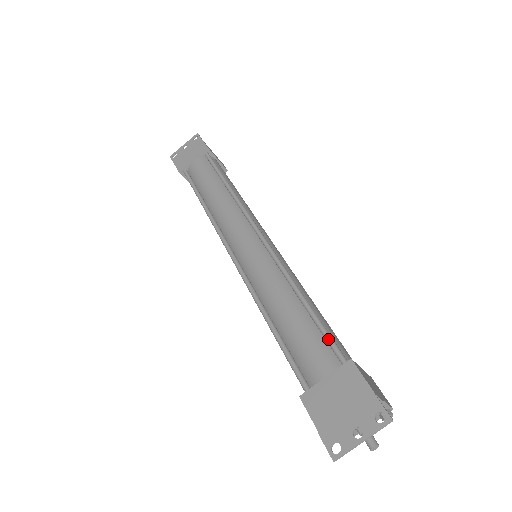
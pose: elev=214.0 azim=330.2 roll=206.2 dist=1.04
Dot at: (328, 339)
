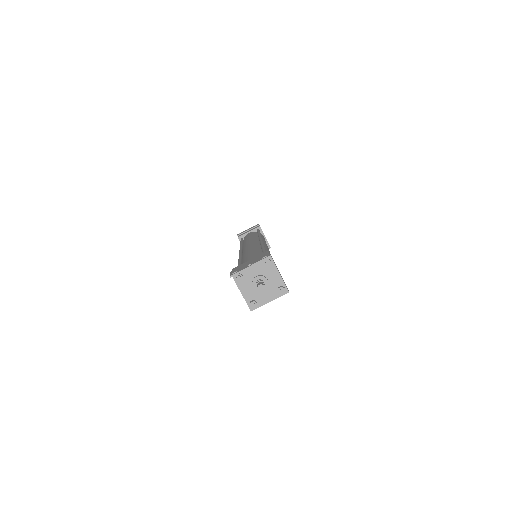
Dot at: occluded
